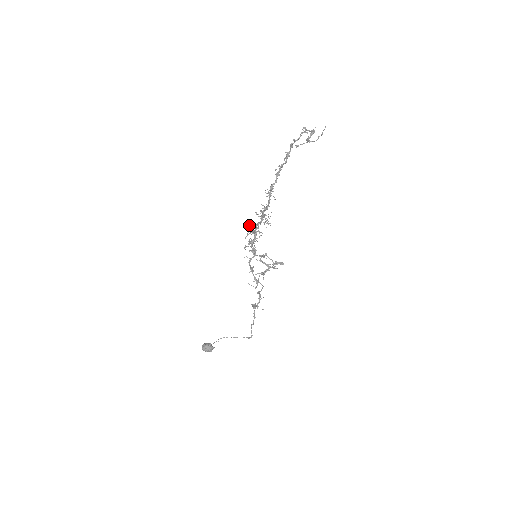
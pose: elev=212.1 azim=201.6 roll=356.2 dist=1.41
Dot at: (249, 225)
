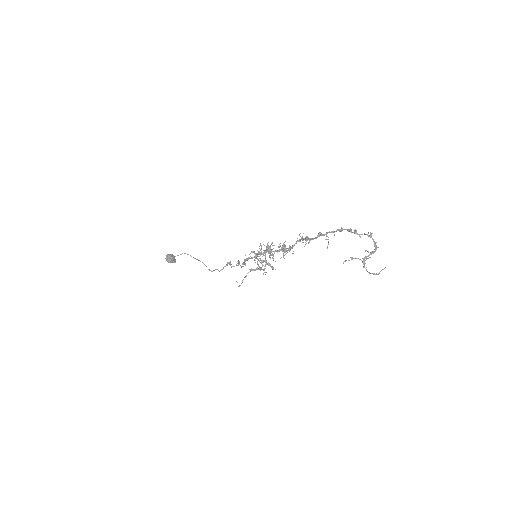
Dot at: (267, 251)
